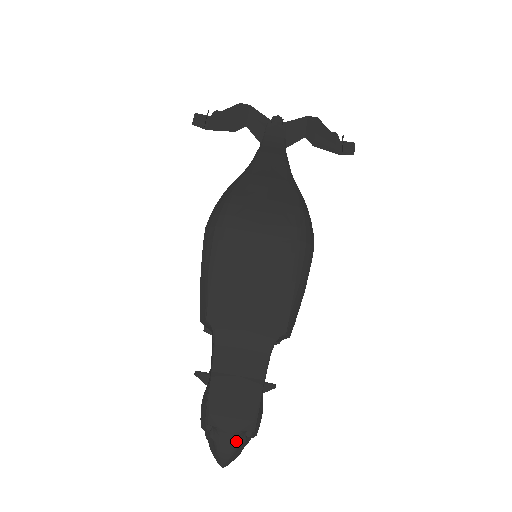
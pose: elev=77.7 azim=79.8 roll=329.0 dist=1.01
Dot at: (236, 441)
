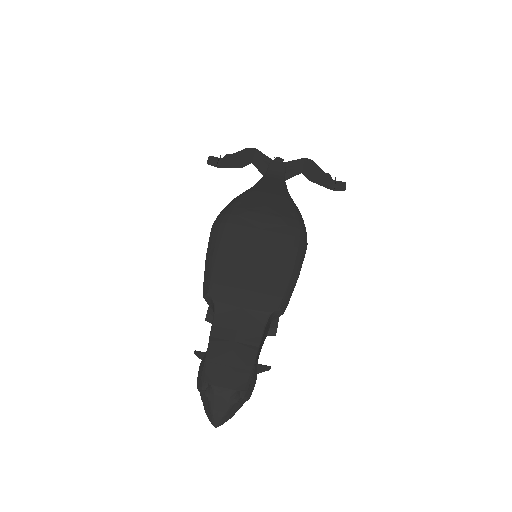
Dot at: (230, 400)
